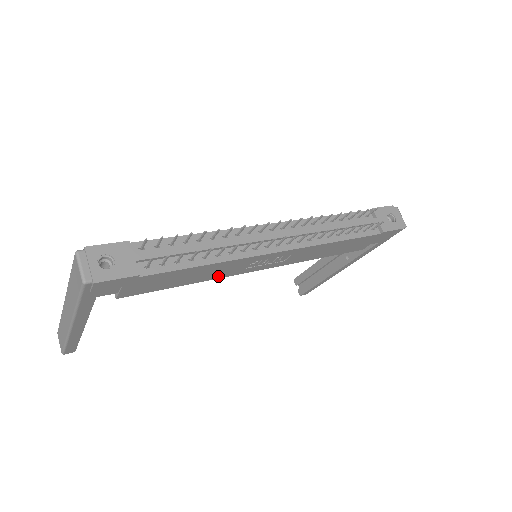
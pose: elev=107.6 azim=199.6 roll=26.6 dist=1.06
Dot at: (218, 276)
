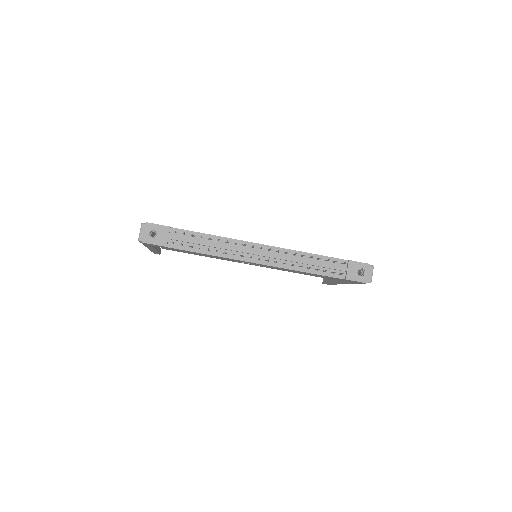
Dot at: (223, 259)
